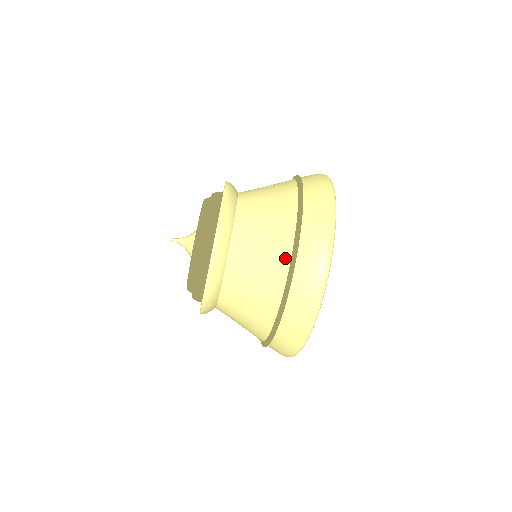
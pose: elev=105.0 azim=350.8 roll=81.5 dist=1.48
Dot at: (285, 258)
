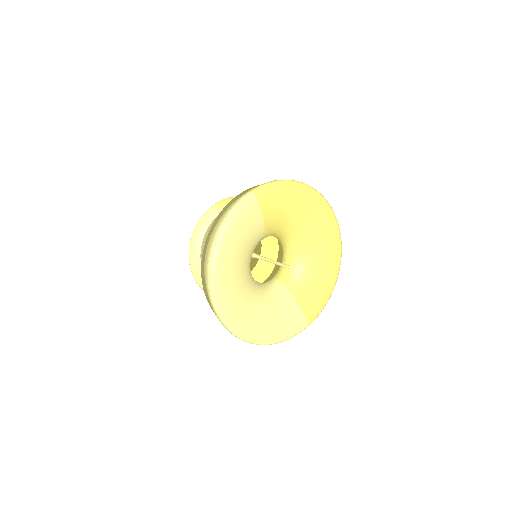
Dot at: occluded
